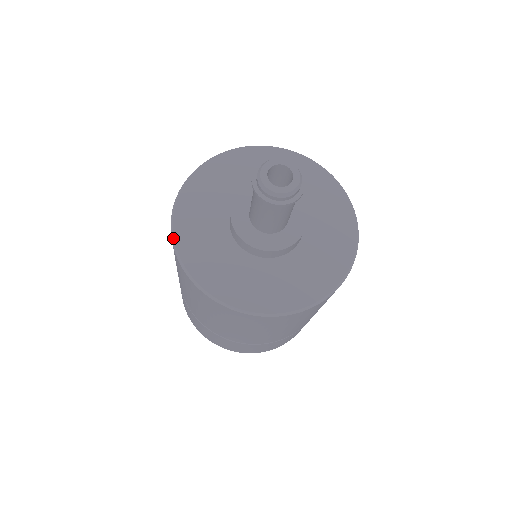
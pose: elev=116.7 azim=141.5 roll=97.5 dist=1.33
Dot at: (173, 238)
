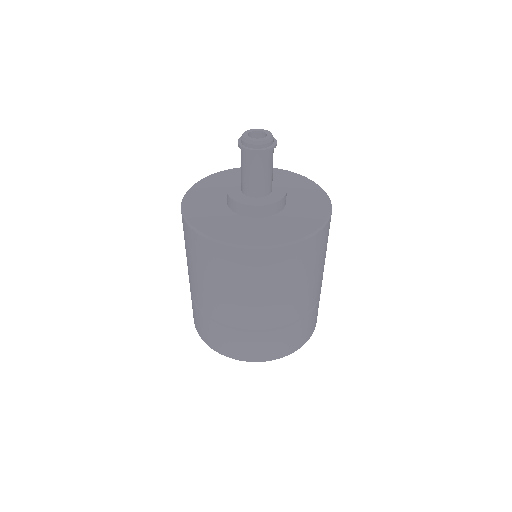
Dot at: (205, 177)
